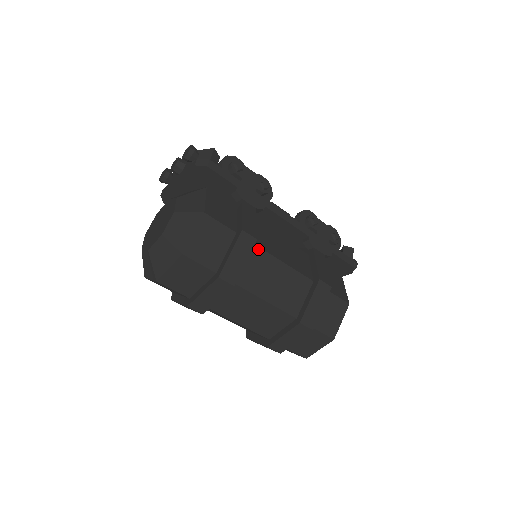
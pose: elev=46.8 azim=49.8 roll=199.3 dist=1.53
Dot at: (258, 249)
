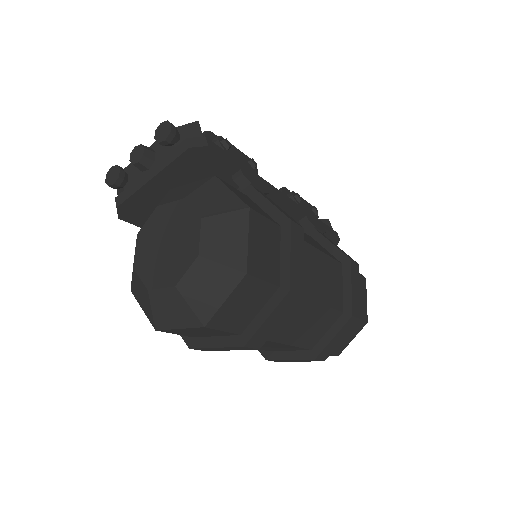
Dot at: occluded
